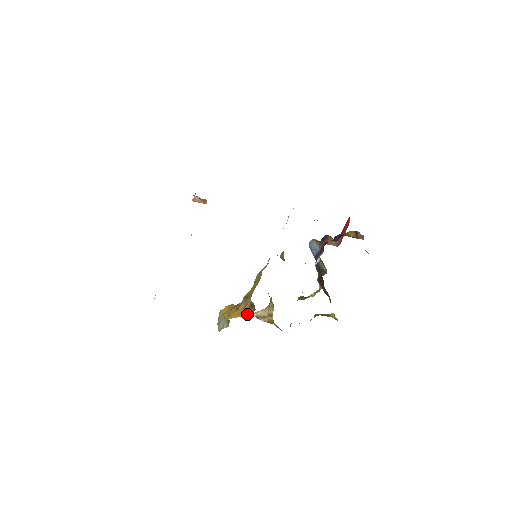
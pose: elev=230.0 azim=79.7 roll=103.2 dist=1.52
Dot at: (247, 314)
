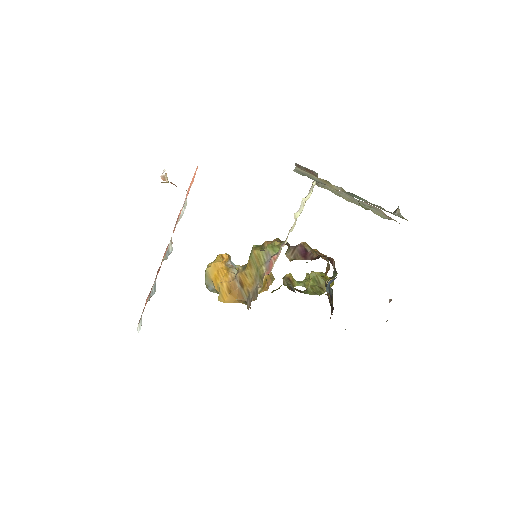
Dot at: (242, 303)
